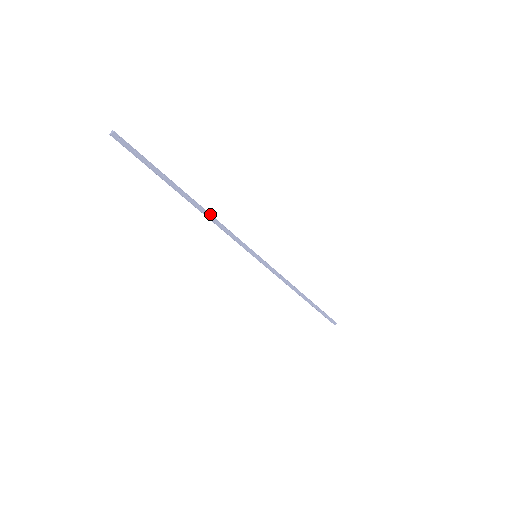
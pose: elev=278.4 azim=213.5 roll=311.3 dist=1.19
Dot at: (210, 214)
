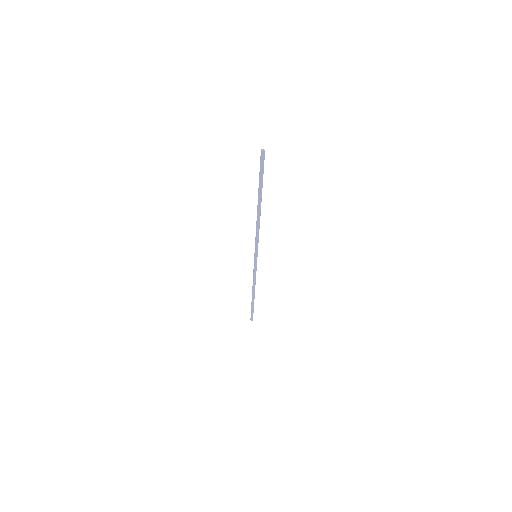
Dot at: occluded
